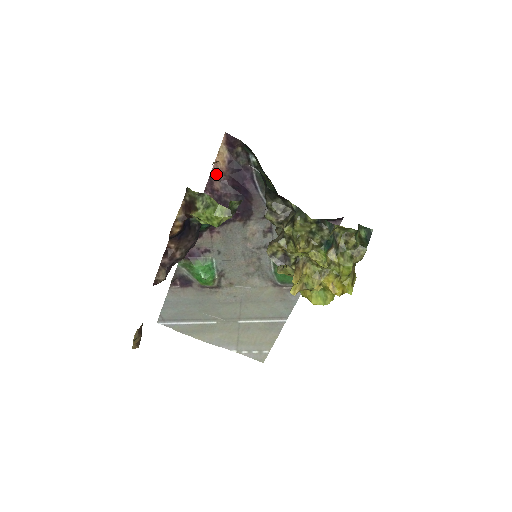
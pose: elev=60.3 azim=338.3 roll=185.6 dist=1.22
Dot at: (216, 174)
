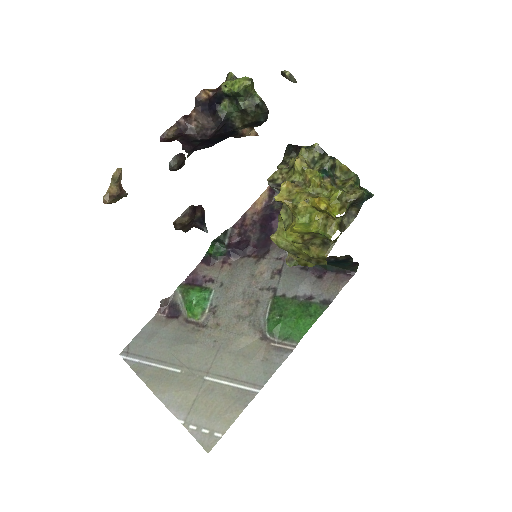
Dot at: (251, 213)
